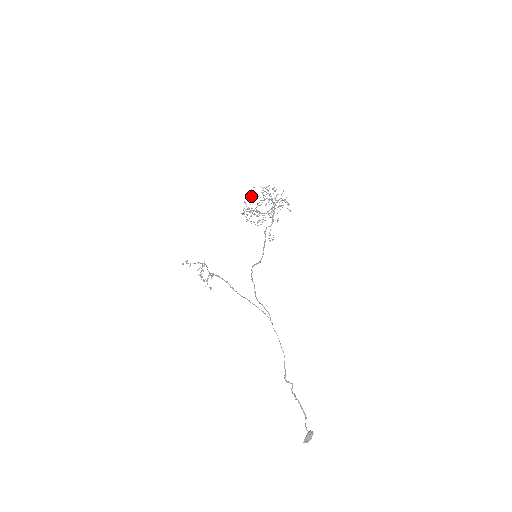
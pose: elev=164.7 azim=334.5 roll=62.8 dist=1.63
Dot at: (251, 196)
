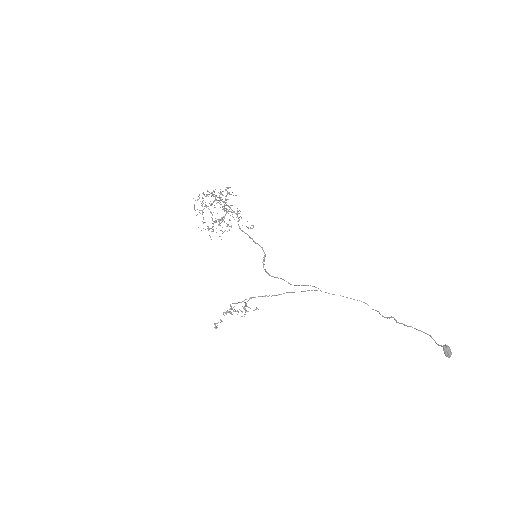
Dot at: occluded
